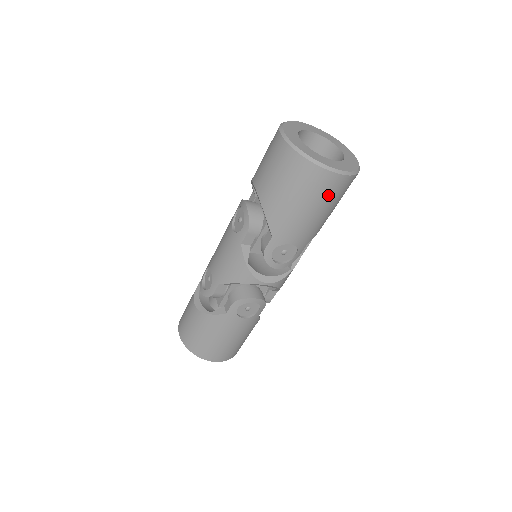
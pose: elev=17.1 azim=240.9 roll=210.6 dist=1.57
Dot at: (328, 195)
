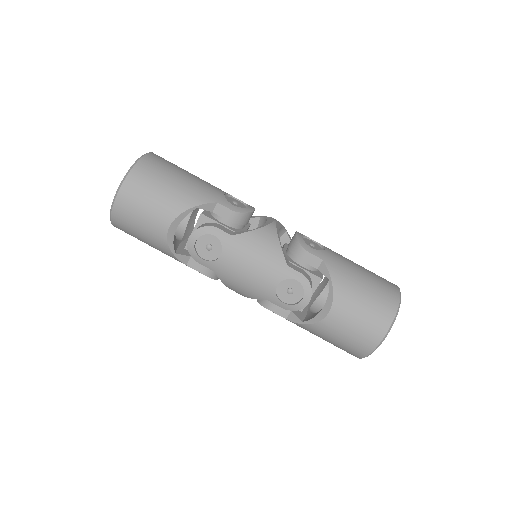
Dot at: occluded
